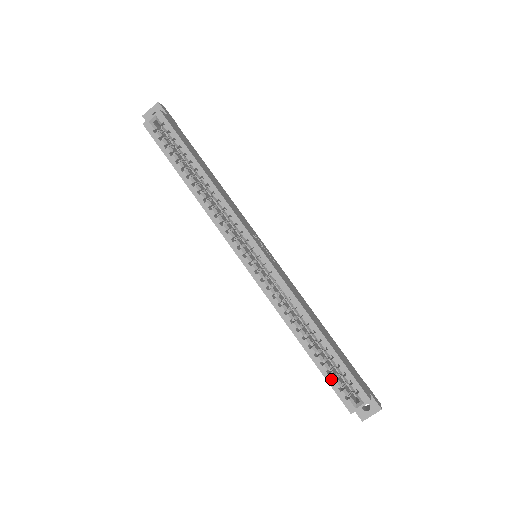
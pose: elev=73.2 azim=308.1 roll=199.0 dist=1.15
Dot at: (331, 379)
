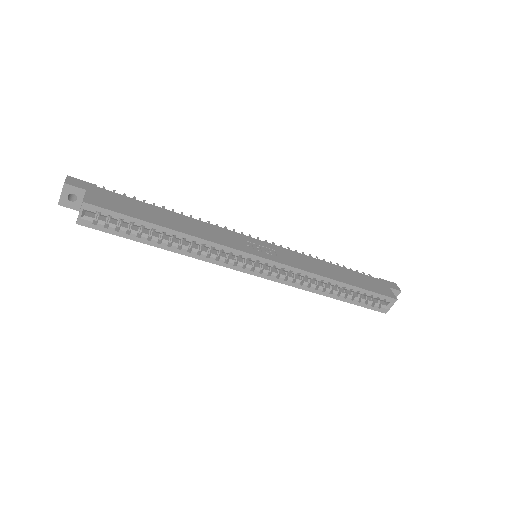
Dot at: (363, 304)
